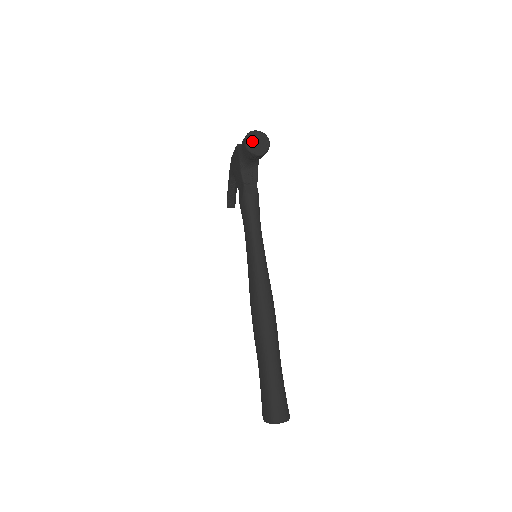
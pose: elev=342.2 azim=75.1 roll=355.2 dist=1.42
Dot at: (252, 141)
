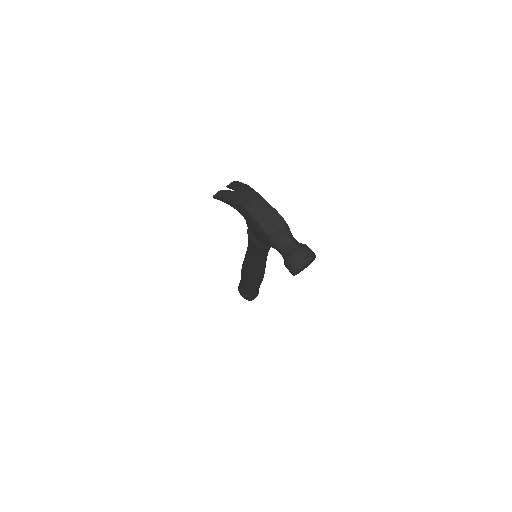
Dot at: (301, 270)
